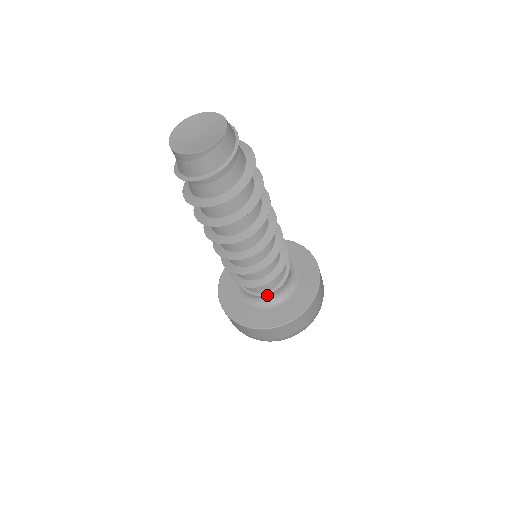
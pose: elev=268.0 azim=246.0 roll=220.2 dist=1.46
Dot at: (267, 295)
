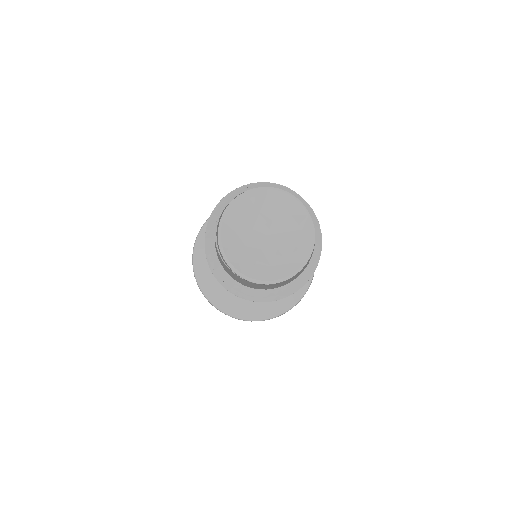
Dot at: occluded
